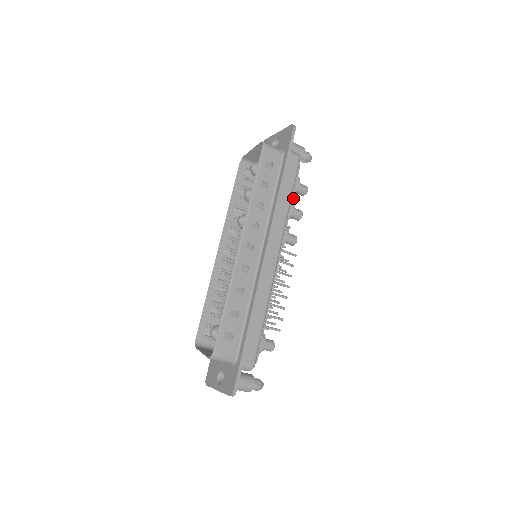
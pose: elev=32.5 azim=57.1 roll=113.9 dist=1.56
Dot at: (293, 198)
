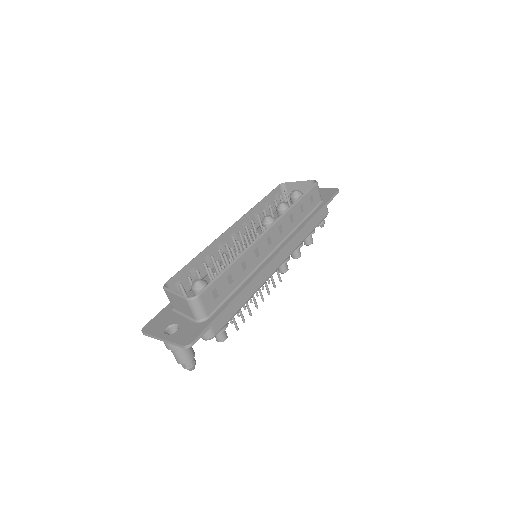
Dot at: occluded
